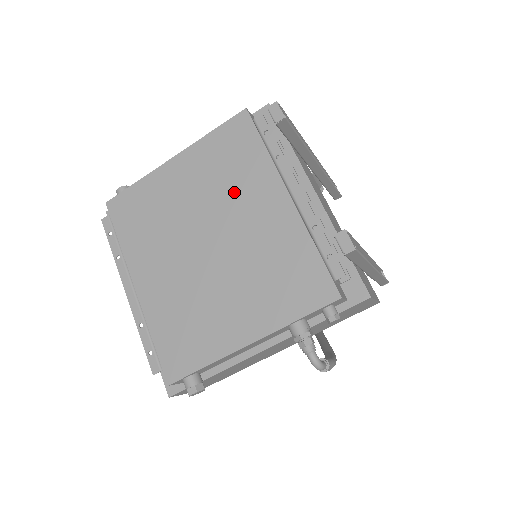
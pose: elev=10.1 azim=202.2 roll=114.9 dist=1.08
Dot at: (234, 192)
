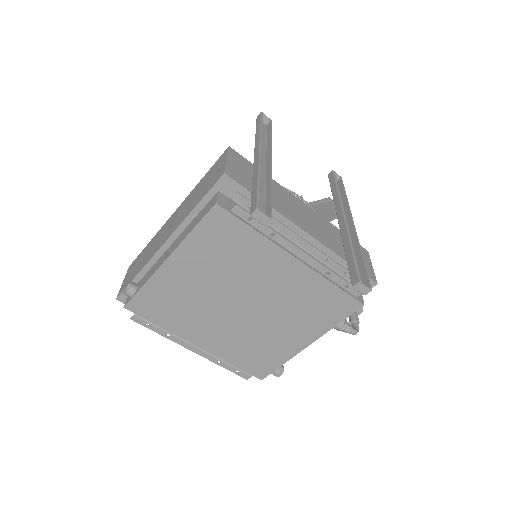
Dot at: (245, 269)
